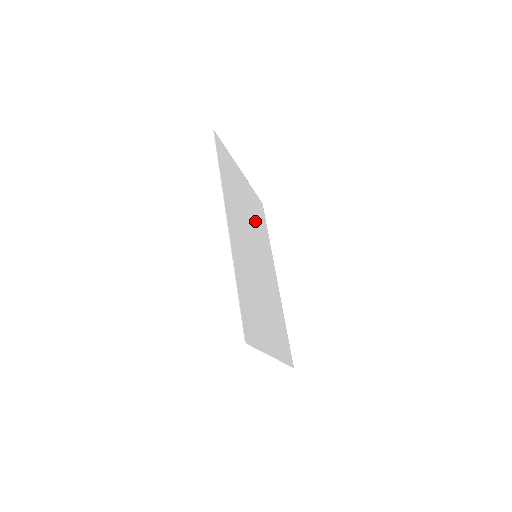
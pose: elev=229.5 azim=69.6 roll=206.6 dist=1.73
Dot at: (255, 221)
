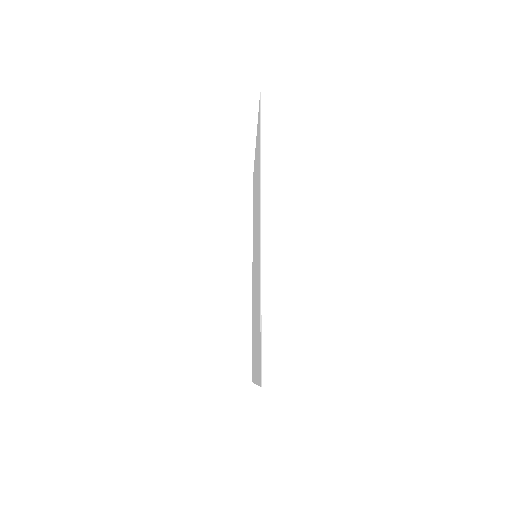
Dot at: occluded
